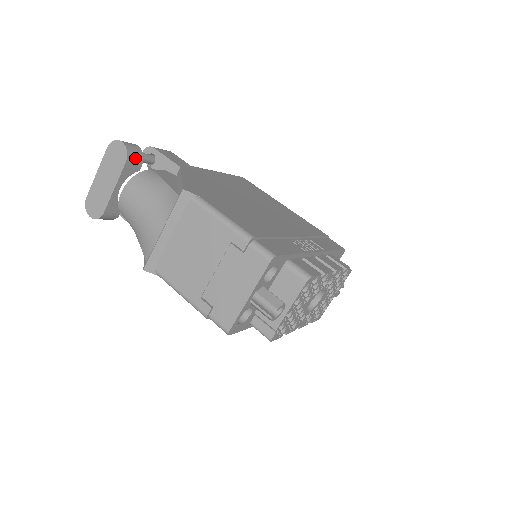
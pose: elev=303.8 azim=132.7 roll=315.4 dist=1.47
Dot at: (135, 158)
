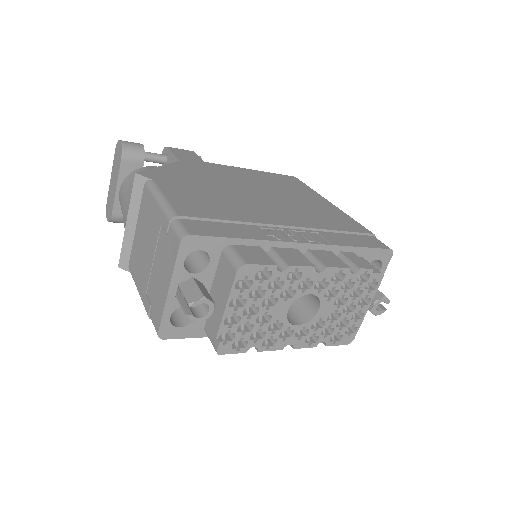
Dot at: (133, 156)
